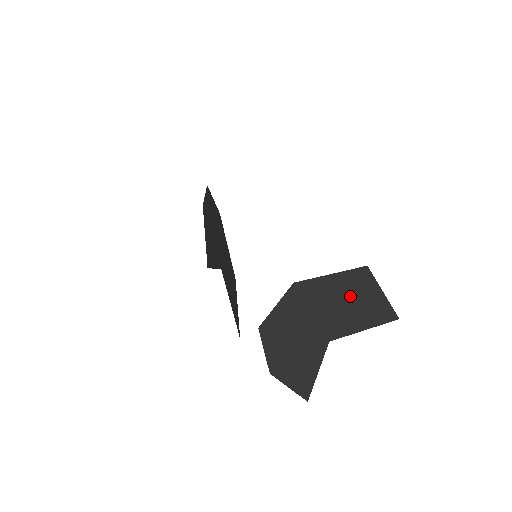
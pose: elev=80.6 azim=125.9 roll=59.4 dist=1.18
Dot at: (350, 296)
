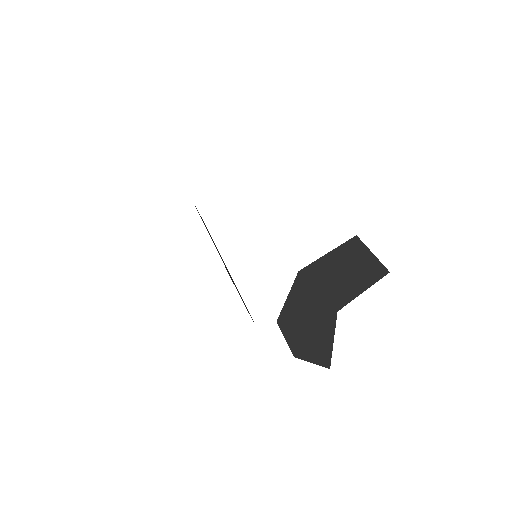
Dot at: (347, 266)
